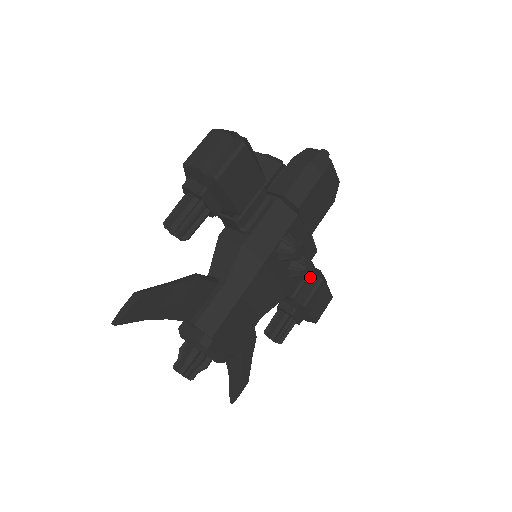
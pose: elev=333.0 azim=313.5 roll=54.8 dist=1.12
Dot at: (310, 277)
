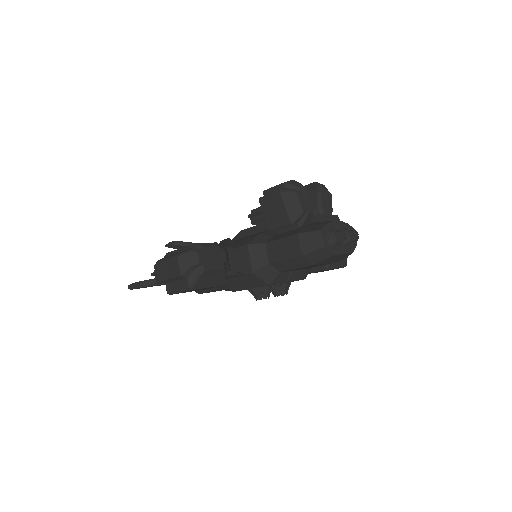
Dot at: occluded
